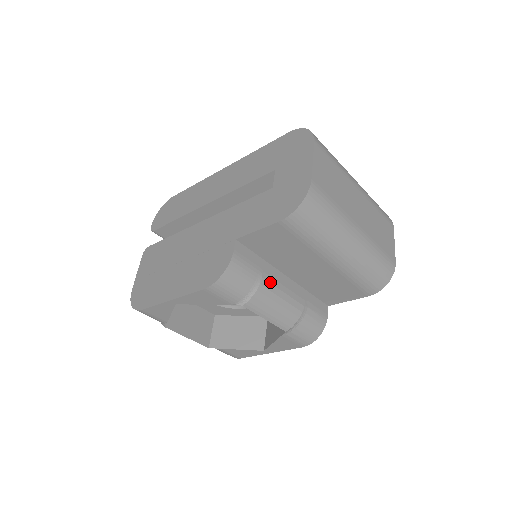
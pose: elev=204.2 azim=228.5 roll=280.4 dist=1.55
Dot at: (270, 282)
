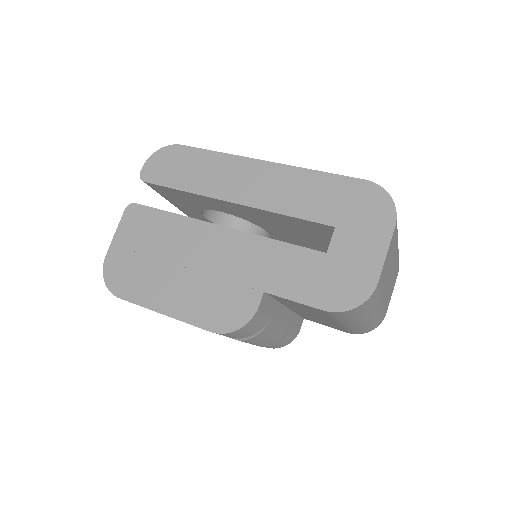
Dot at: (274, 322)
